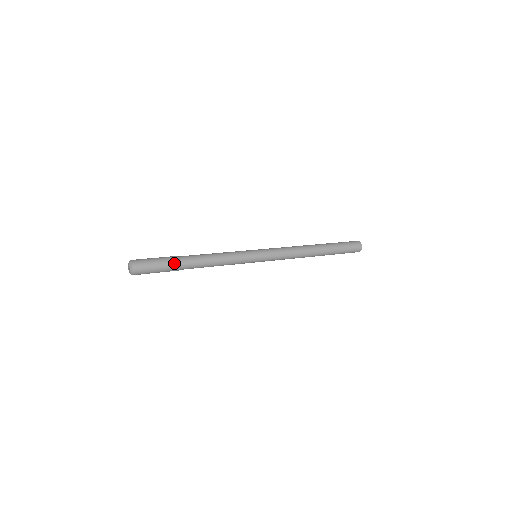
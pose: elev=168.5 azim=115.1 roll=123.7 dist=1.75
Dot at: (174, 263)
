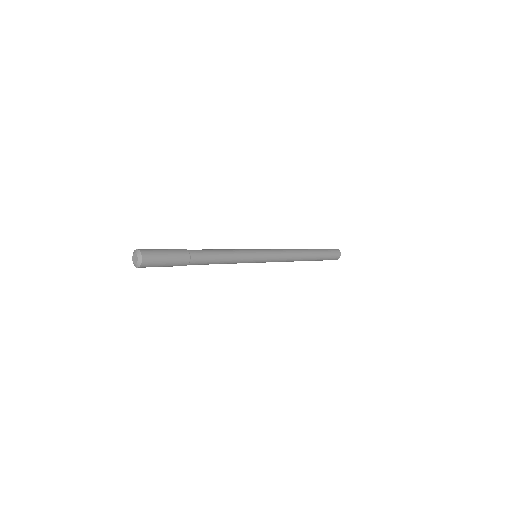
Dot at: (184, 259)
